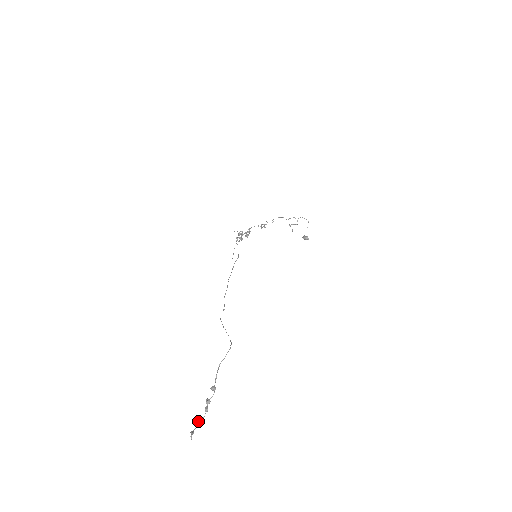
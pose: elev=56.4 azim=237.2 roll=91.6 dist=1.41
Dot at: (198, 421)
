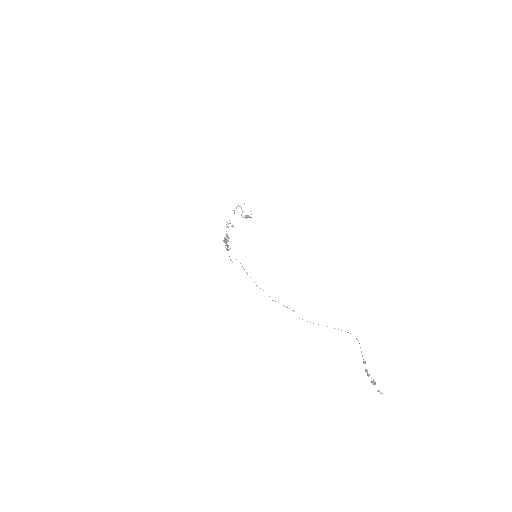
Dot at: (374, 384)
